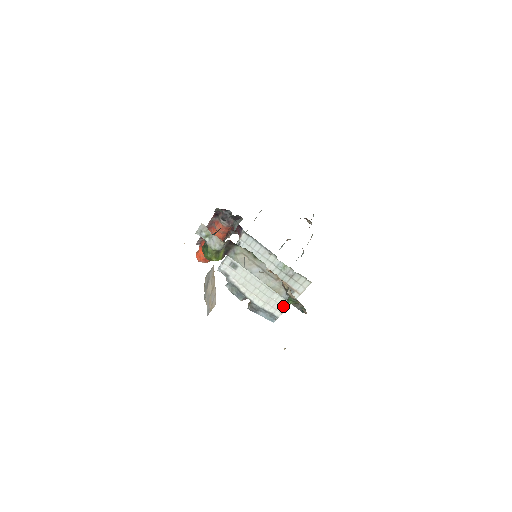
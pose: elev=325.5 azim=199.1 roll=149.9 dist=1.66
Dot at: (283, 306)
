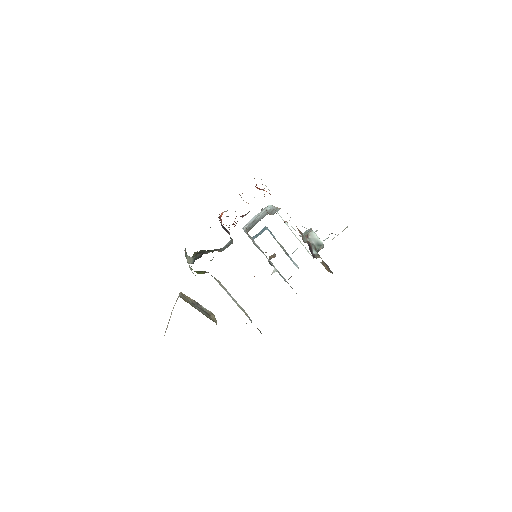
Dot at: occluded
